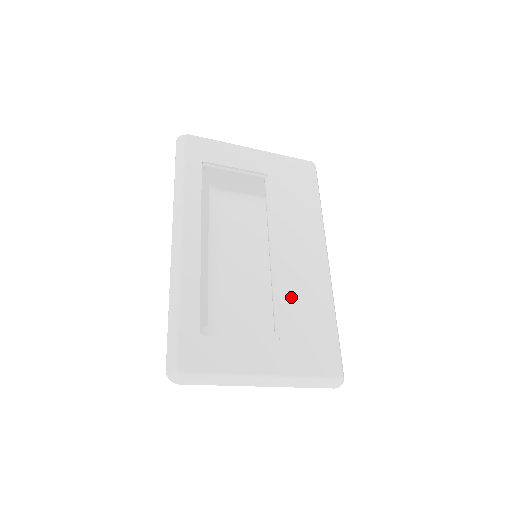
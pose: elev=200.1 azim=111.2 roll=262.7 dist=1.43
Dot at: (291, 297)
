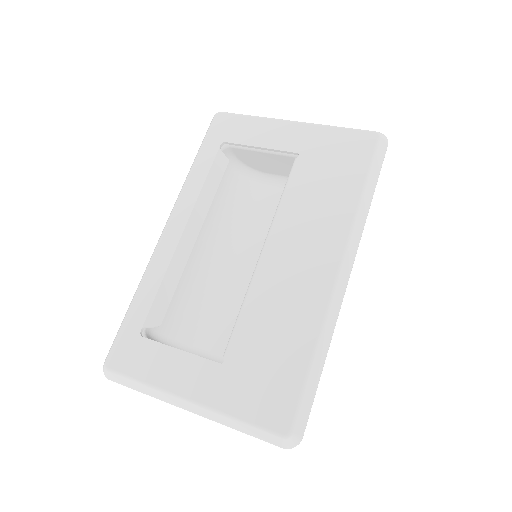
Dot at: (261, 314)
